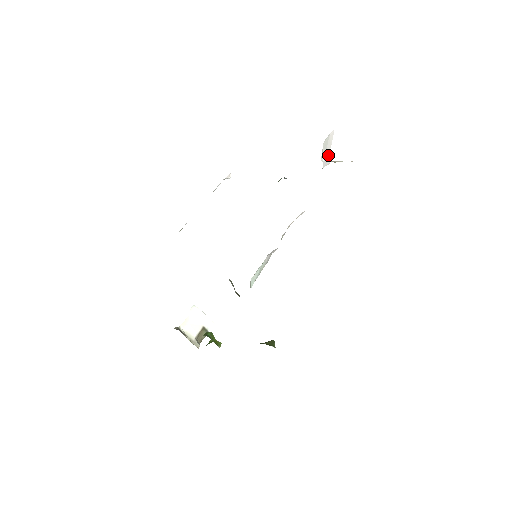
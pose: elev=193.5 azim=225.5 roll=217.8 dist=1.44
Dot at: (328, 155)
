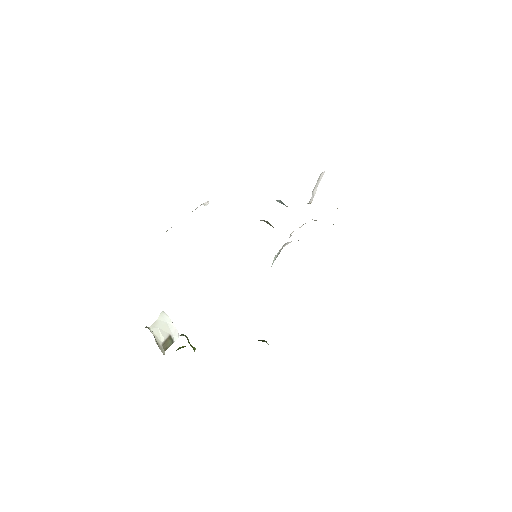
Dot at: (314, 193)
